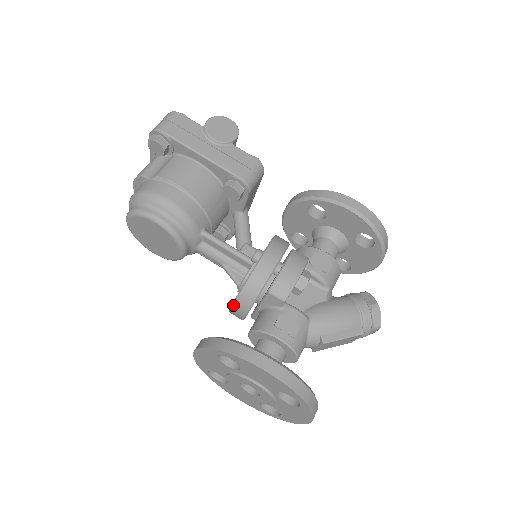
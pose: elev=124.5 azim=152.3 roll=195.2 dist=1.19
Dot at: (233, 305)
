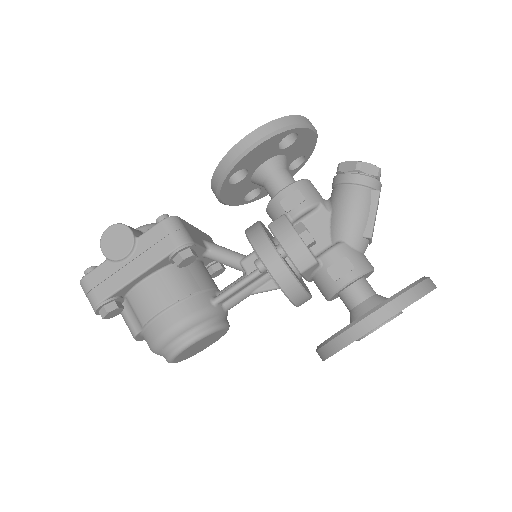
Dot at: (296, 306)
